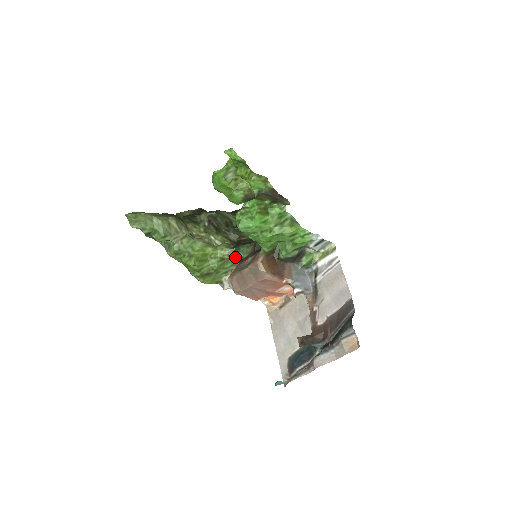
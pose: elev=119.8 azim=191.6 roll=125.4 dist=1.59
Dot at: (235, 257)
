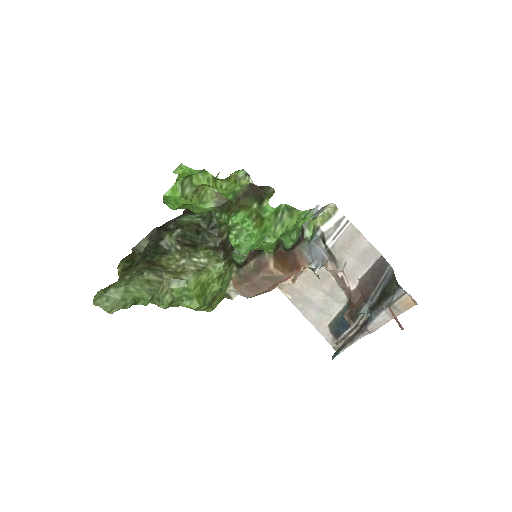
Dot at: (230, 265)
